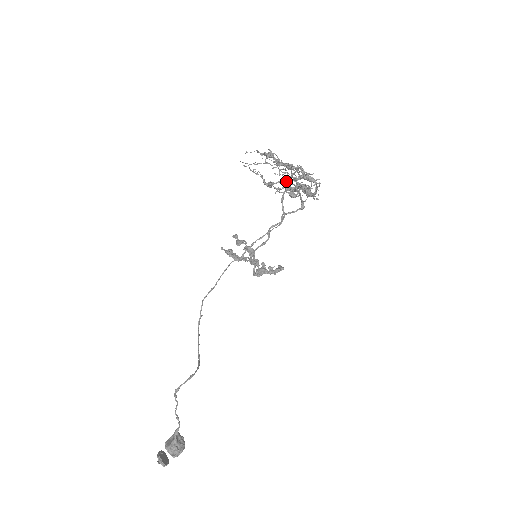
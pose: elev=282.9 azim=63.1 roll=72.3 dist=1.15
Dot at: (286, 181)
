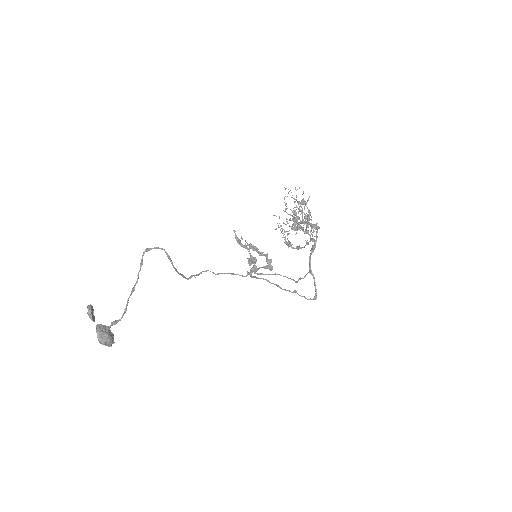
Dot at: (302, 247)
